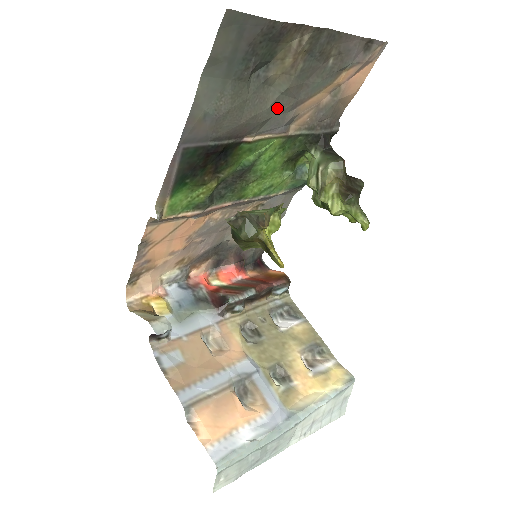
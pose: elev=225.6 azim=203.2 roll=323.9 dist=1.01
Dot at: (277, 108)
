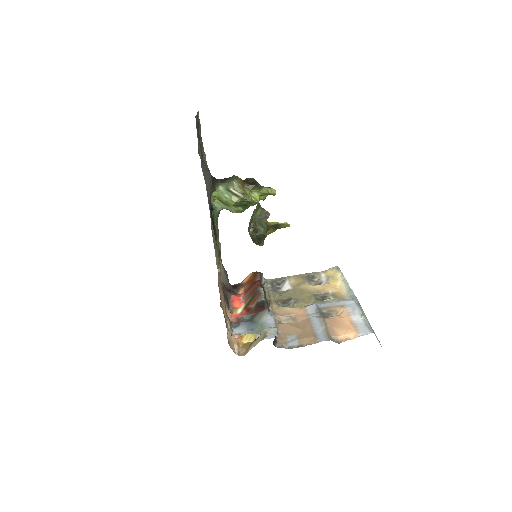
Dot at: occluded
